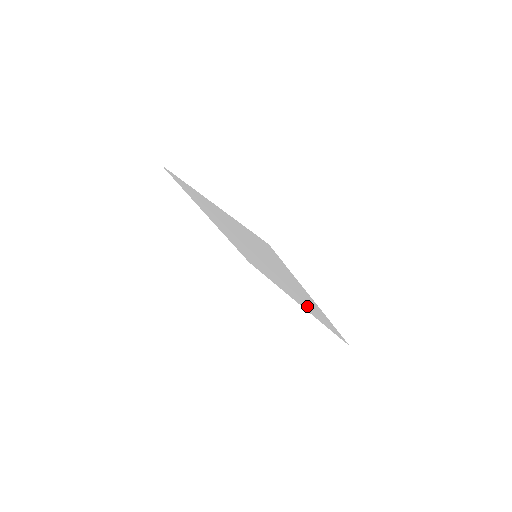
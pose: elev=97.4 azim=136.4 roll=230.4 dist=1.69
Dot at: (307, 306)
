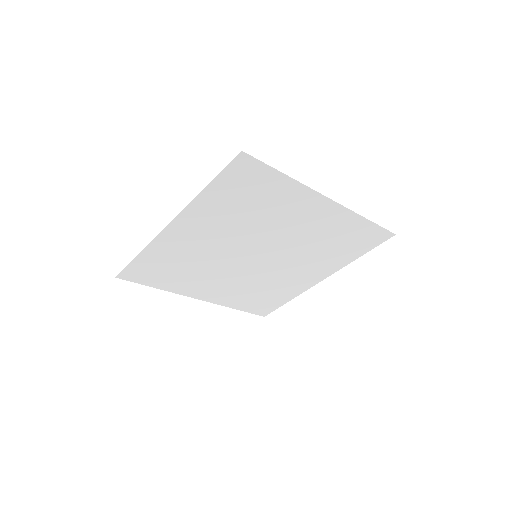
Dot at: (333, 249)
